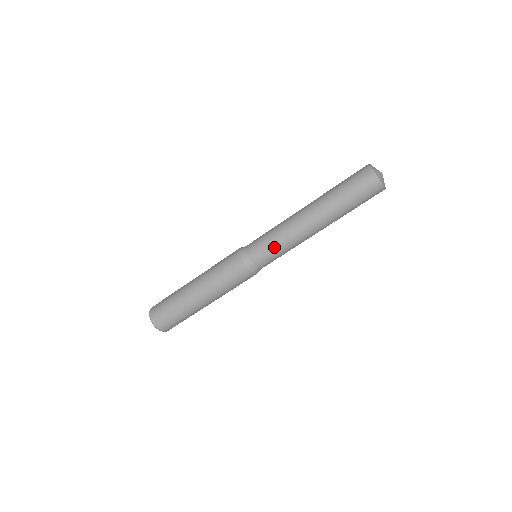
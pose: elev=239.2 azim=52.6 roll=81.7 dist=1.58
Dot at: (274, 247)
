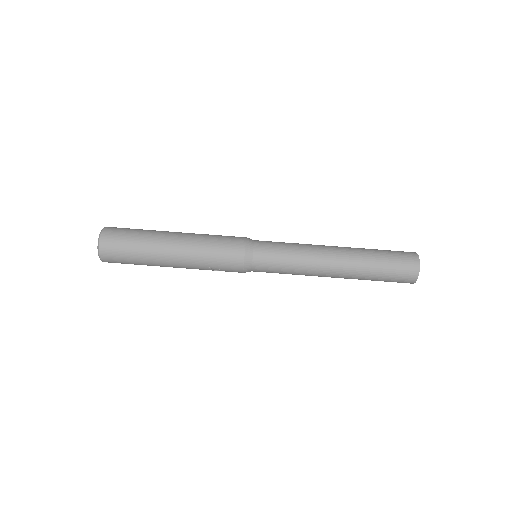
Dot at: (285, 249)
